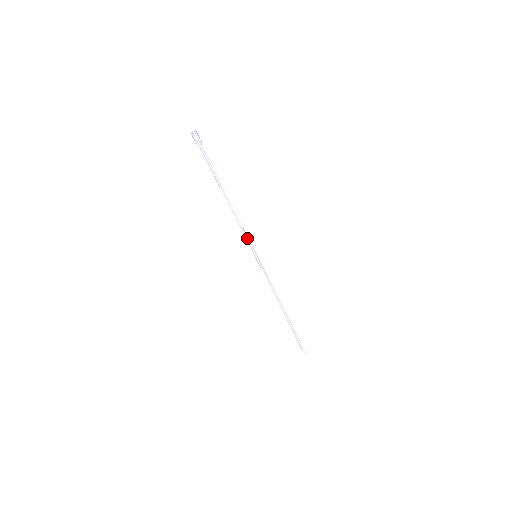
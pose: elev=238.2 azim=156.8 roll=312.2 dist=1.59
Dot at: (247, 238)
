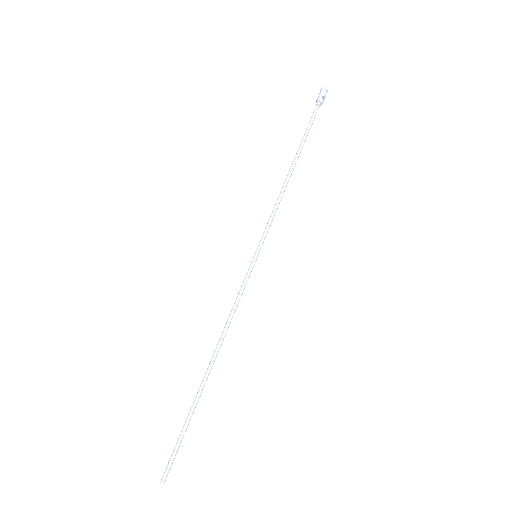
Dot at: (270, 225)
